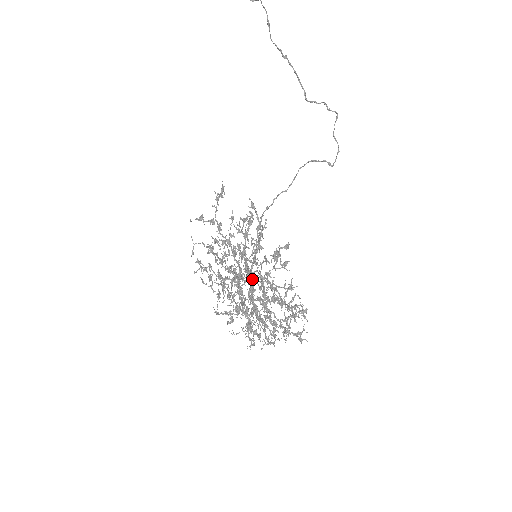
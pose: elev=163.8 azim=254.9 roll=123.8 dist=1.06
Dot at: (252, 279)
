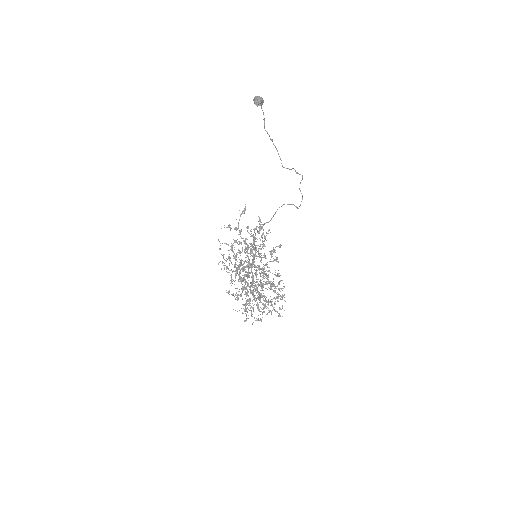
Dot at: occluded
